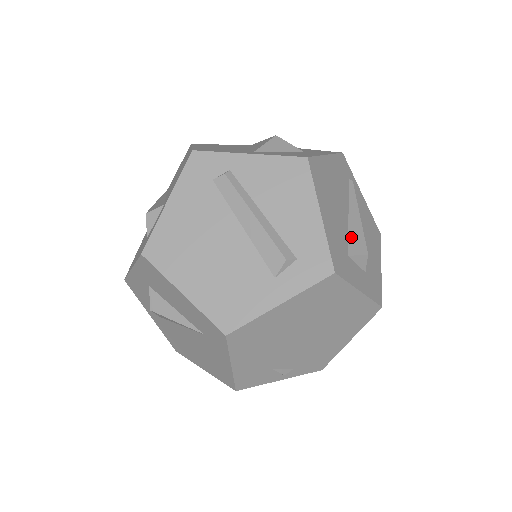
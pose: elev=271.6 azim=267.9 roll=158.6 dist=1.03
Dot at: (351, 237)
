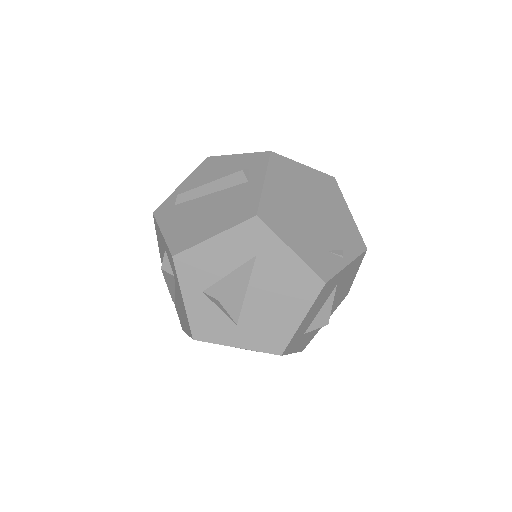
Dot at: occluded
